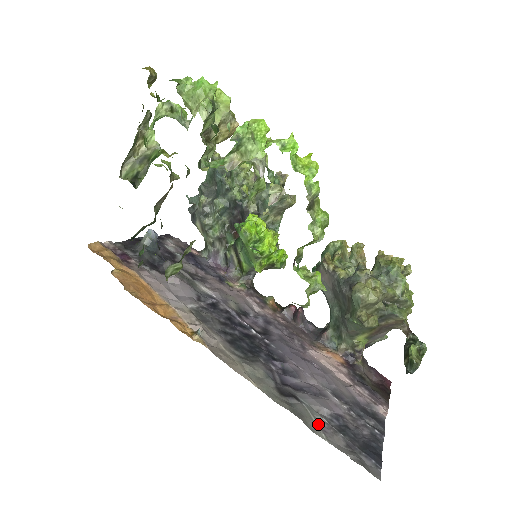
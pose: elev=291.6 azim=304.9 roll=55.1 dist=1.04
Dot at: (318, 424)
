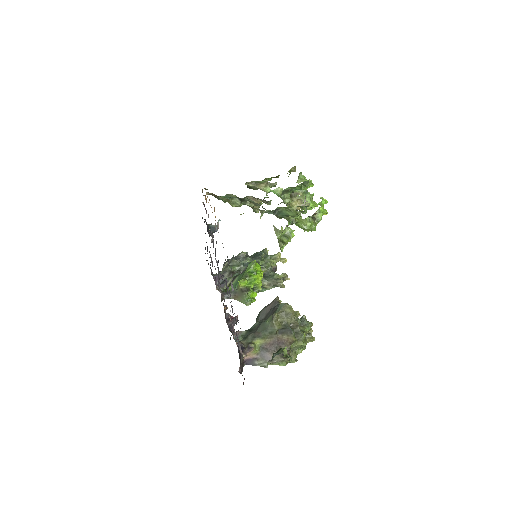
Dot at: occluded
